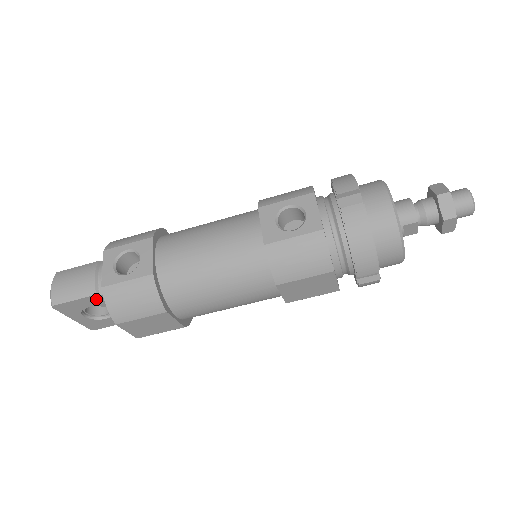
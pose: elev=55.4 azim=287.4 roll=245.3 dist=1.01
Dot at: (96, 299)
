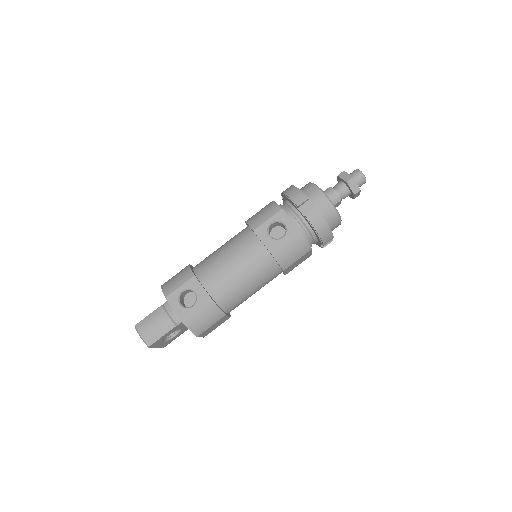
Dot at: (174, 329)
